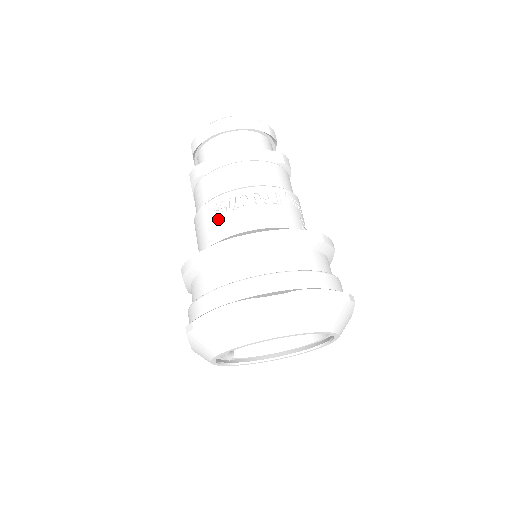
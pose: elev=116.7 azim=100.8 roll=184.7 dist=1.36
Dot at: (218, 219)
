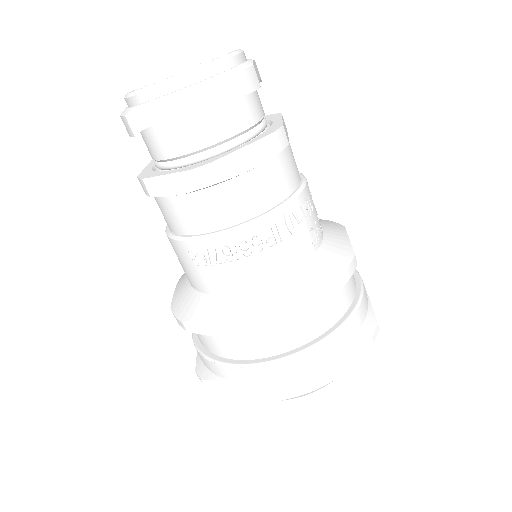
Dot at: (199, 269)
